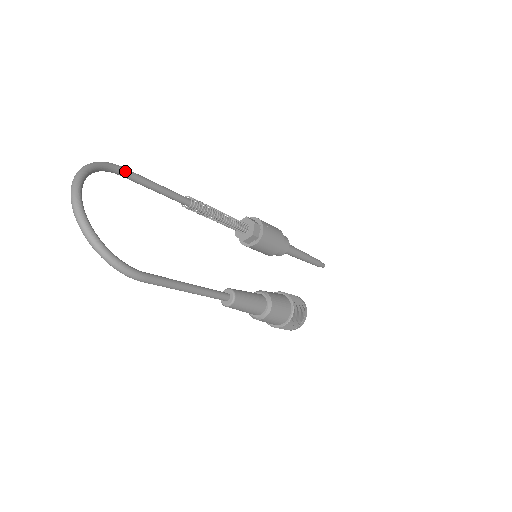
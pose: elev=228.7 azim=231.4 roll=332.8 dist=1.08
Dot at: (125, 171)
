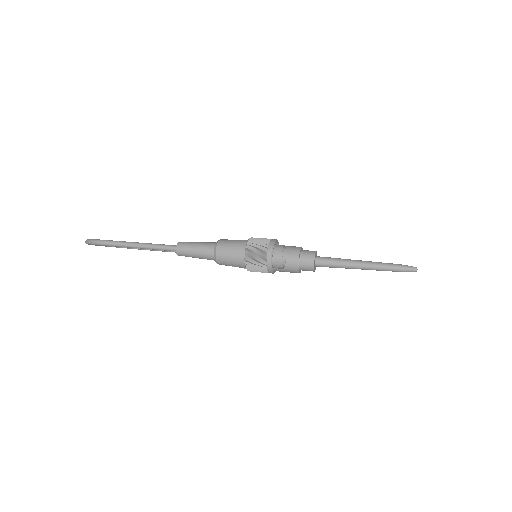
Dot at: occluded
